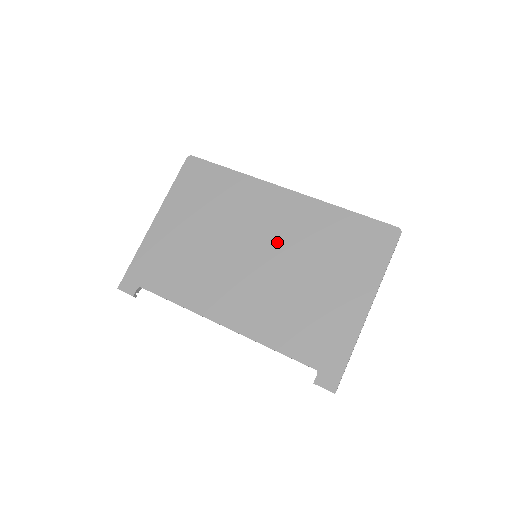
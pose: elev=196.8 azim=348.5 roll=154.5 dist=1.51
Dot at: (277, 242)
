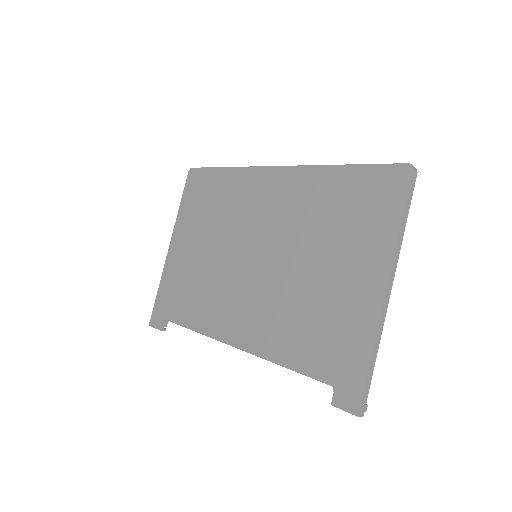
Dot at: (273, 233)
